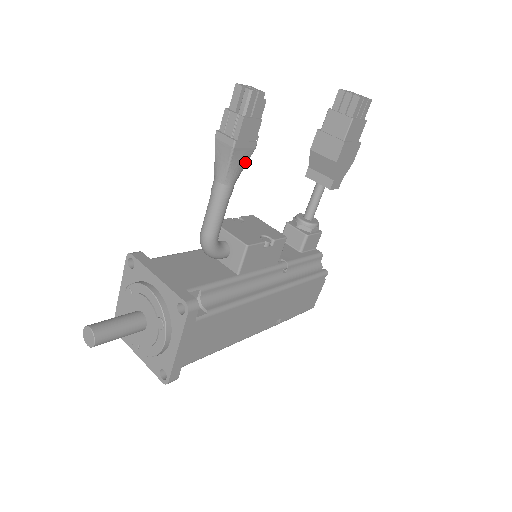
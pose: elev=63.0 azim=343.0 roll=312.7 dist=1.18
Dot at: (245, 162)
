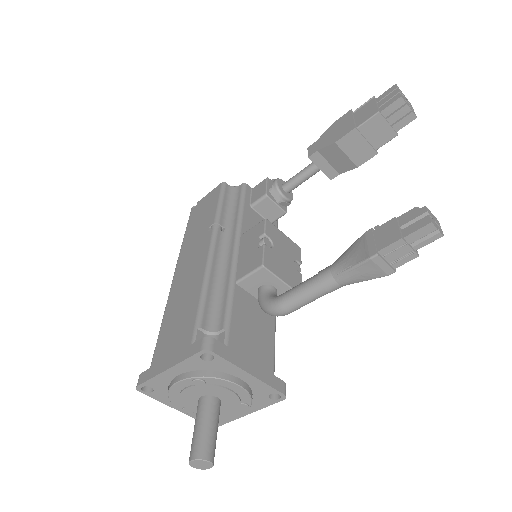
Dot at: occluded
